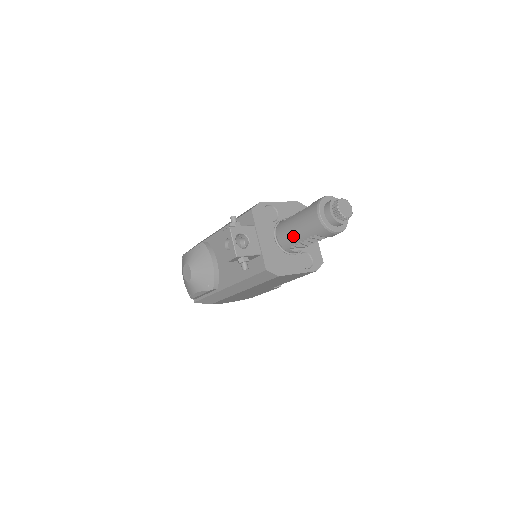
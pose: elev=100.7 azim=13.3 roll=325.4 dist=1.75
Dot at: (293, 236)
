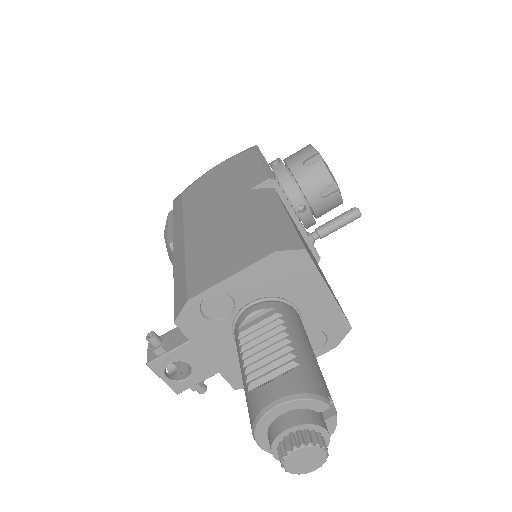
Dot at: occluded
